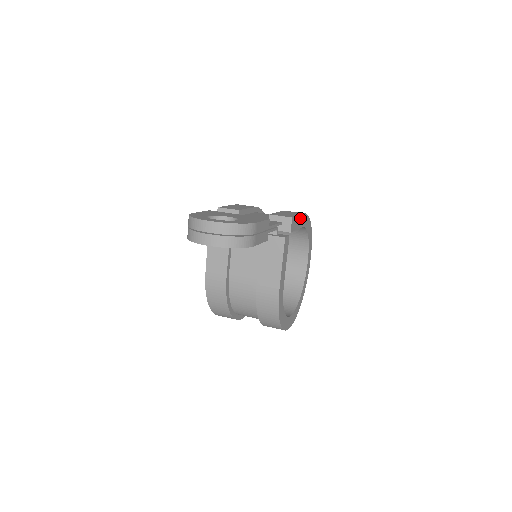
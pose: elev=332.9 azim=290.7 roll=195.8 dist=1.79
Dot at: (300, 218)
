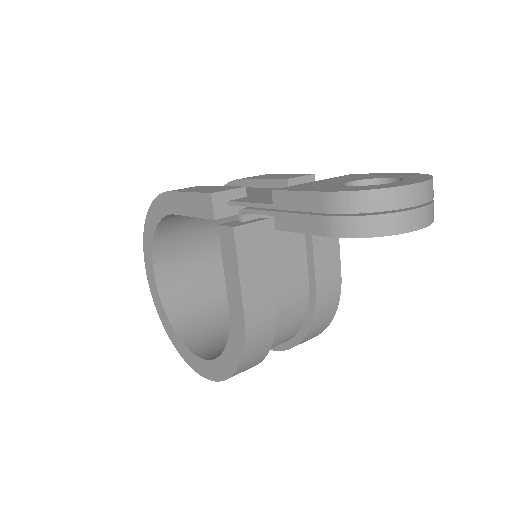
Dot at: occluded
